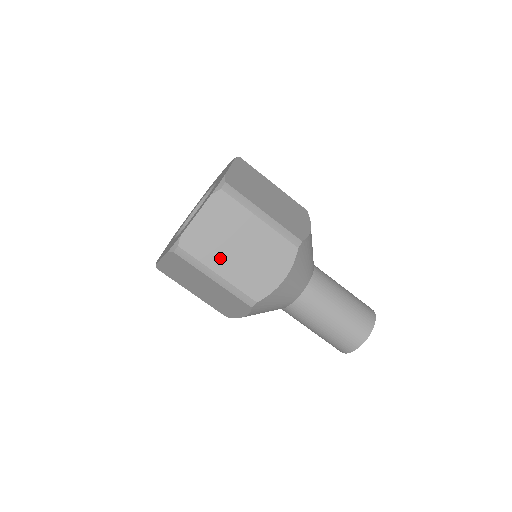
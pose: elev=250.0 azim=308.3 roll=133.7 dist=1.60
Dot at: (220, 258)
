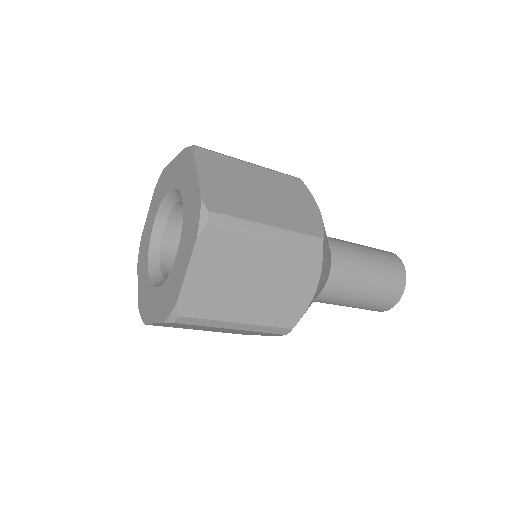
Dot at: (235, 304)
